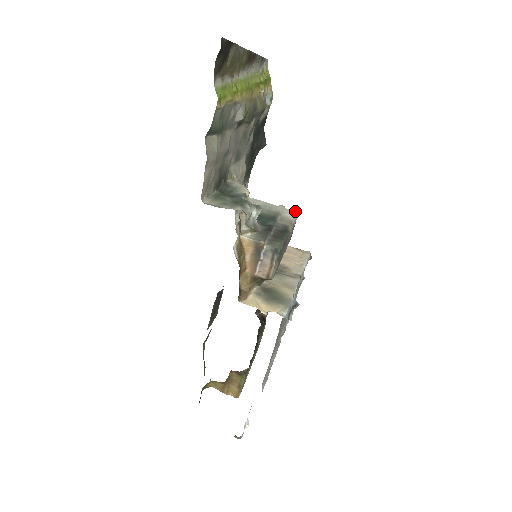
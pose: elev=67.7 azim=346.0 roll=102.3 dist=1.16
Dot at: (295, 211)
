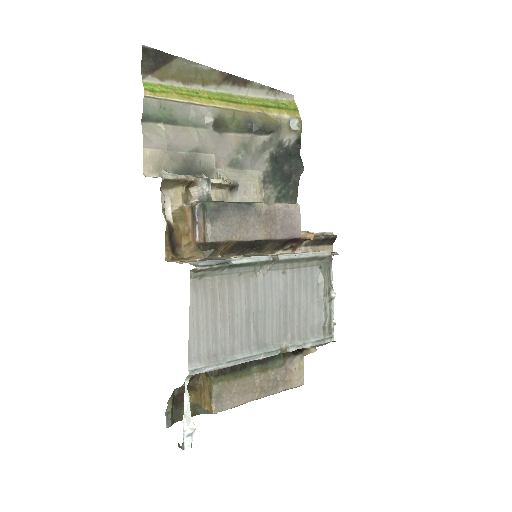
Dot at: (296, 203)
